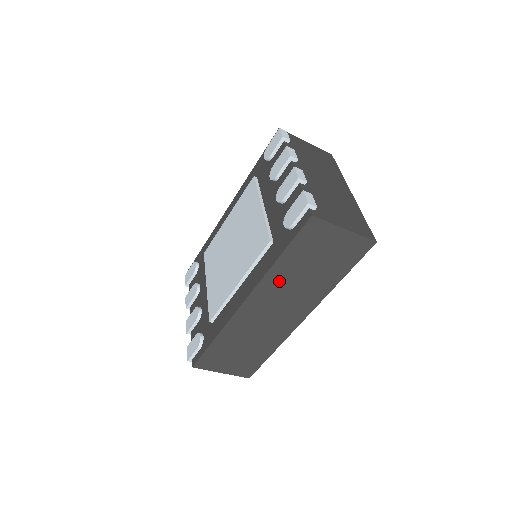
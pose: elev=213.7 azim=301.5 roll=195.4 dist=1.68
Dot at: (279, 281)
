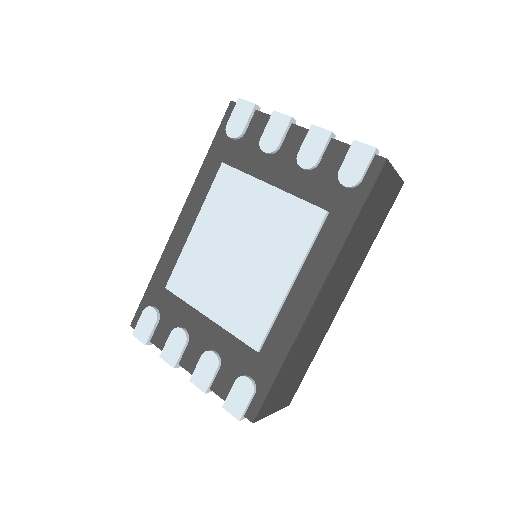
Dot at: (346, 254)
